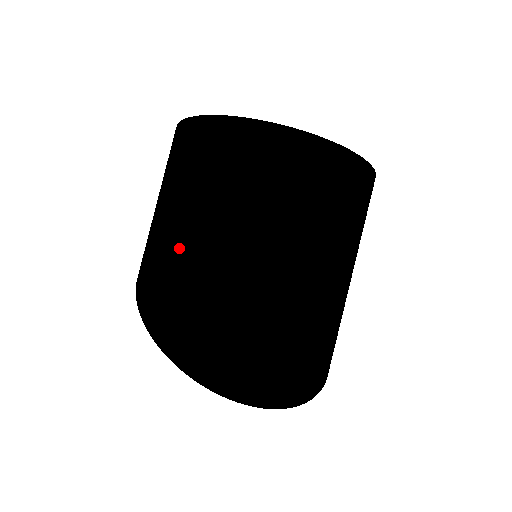
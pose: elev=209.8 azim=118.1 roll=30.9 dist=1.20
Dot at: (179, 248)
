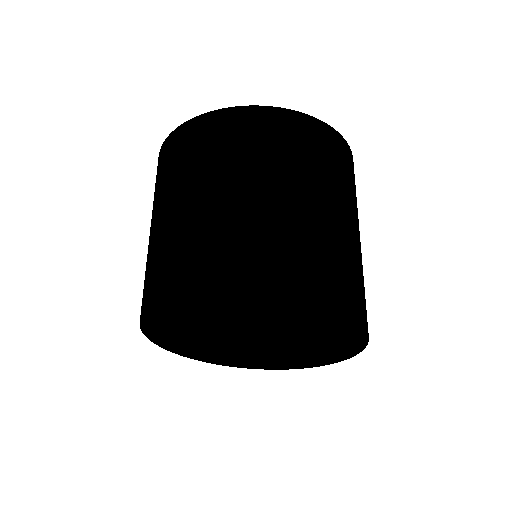
Dot at: (158, 245)
